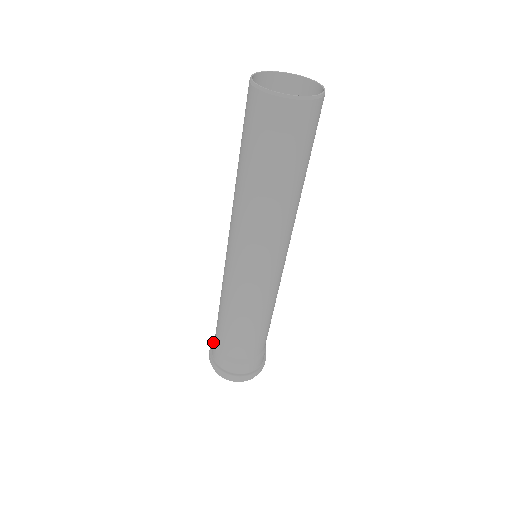
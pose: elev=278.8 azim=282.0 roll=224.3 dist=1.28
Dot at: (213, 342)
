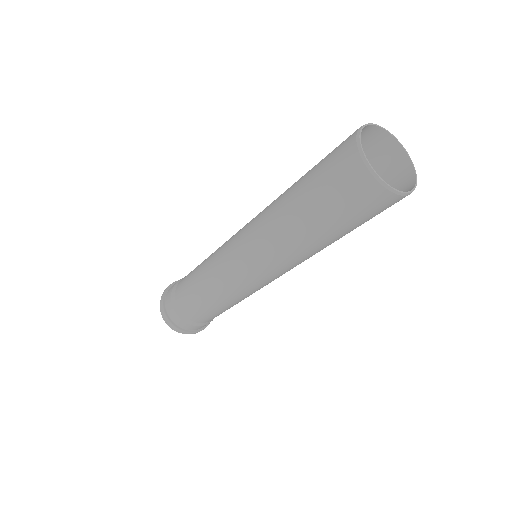
Dot at: (175, 284)
